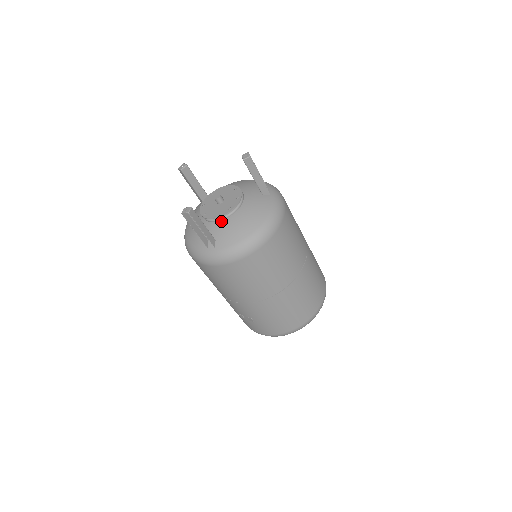
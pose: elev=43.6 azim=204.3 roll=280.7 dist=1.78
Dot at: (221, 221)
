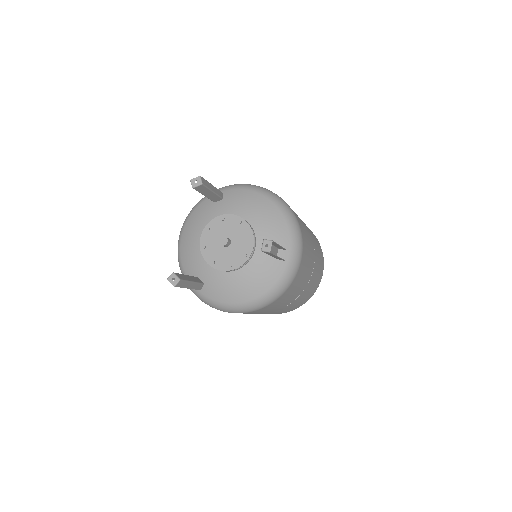
Dot at: occluded
